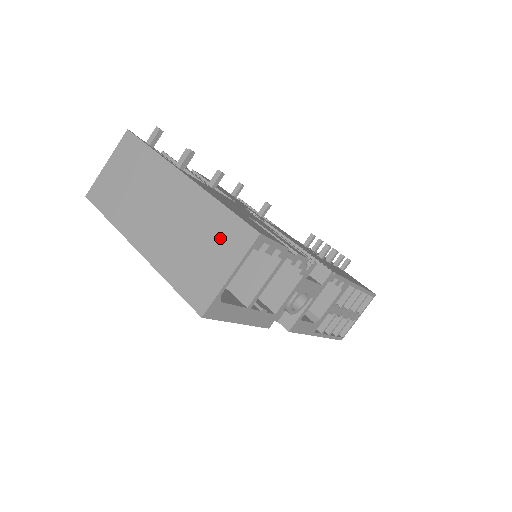
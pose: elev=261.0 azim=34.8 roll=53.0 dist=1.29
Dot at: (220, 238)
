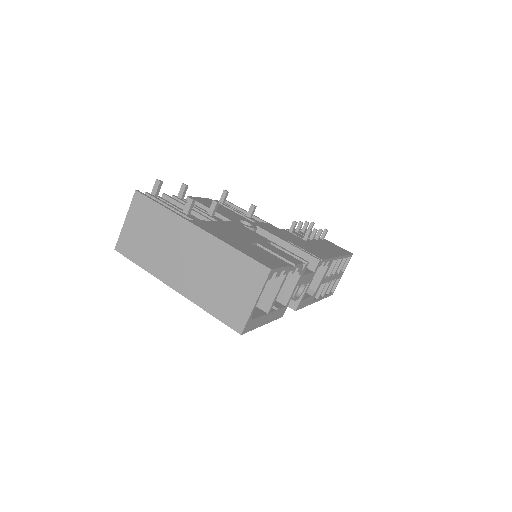
Dot at: (240, 275)
